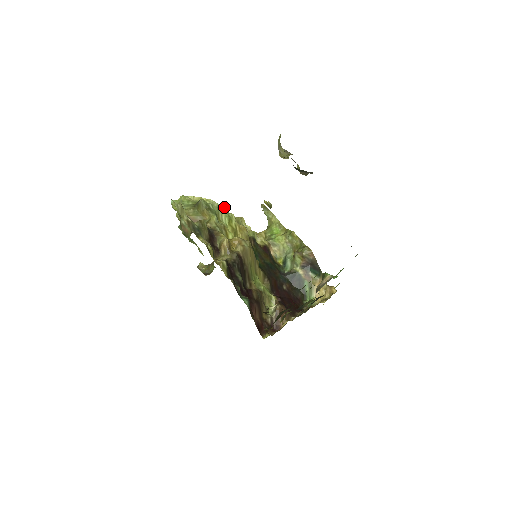
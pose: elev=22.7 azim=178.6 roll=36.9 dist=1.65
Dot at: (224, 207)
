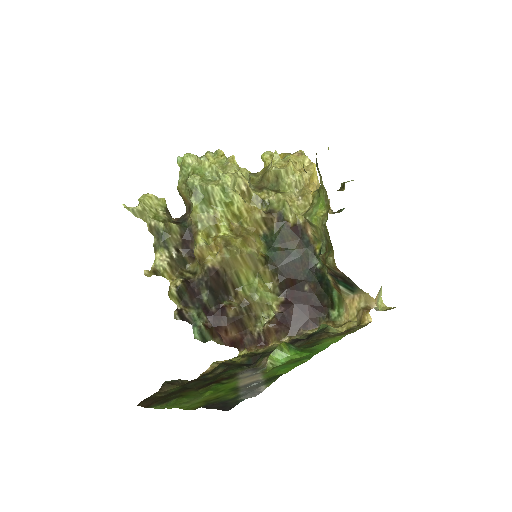
Dot at: (225, 182)
